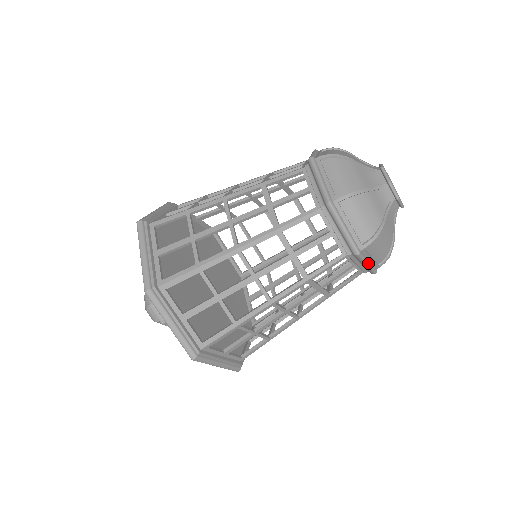
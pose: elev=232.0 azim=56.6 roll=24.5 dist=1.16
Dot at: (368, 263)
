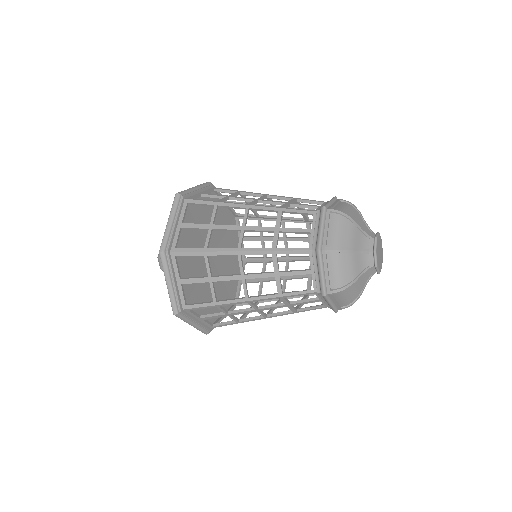
Dot at: (331, 304)
